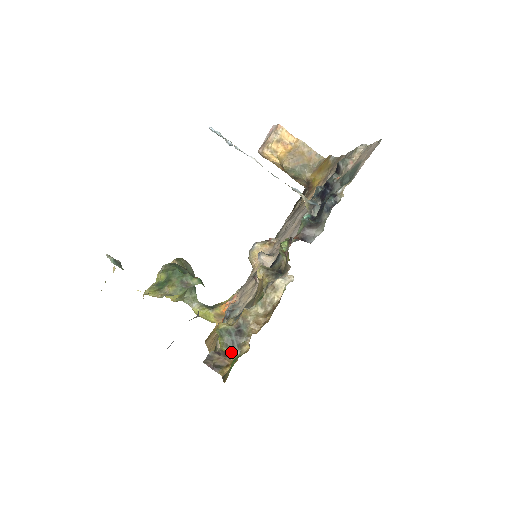
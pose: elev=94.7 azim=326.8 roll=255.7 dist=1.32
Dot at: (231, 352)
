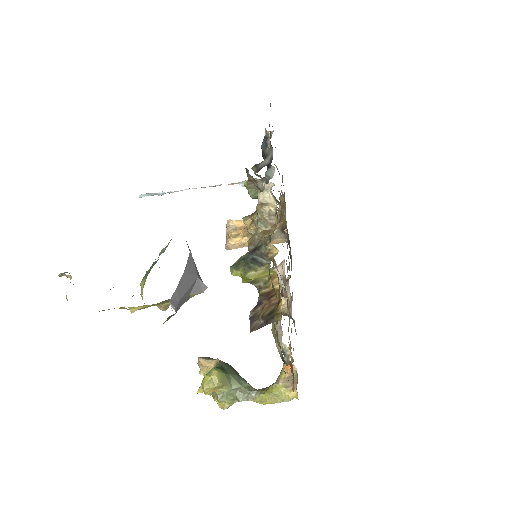
Dot at: (260, 269)
